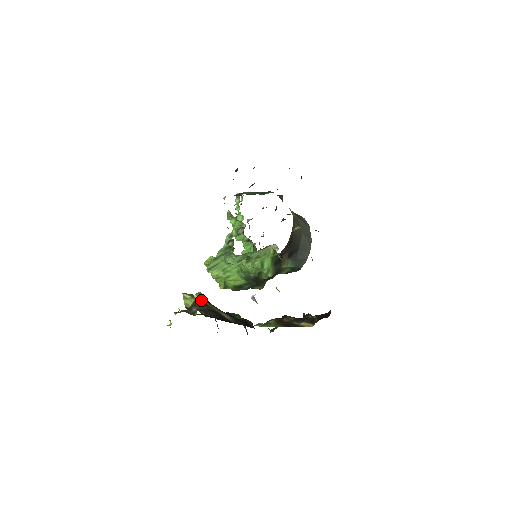
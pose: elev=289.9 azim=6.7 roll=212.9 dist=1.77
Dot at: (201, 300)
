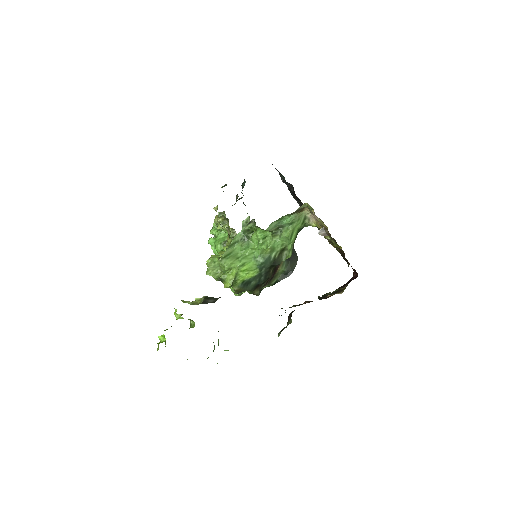
Dot at: occluded
